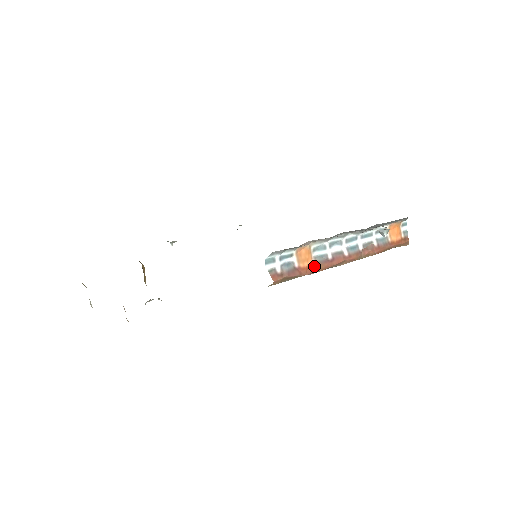
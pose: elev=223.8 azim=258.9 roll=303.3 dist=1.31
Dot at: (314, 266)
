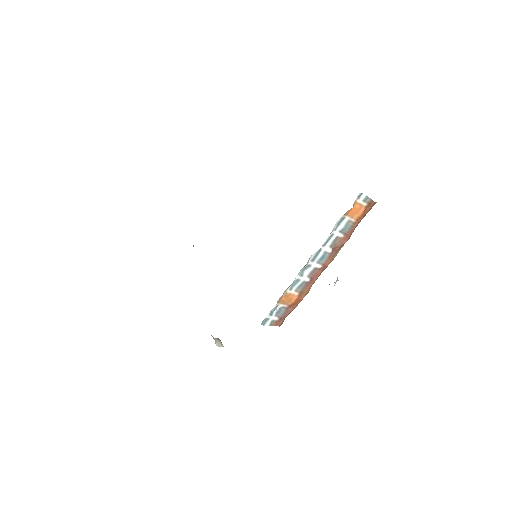
Dot at: (300, 295)
